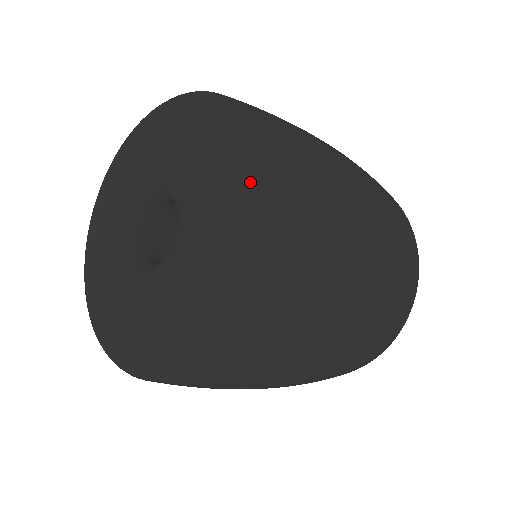
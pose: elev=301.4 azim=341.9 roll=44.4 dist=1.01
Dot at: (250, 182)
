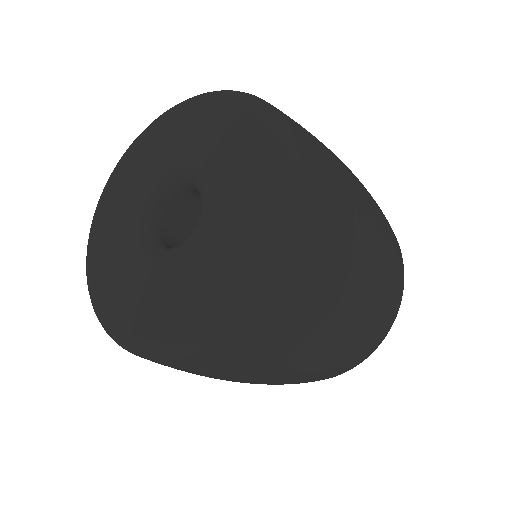
Dot at: (284, 178)
